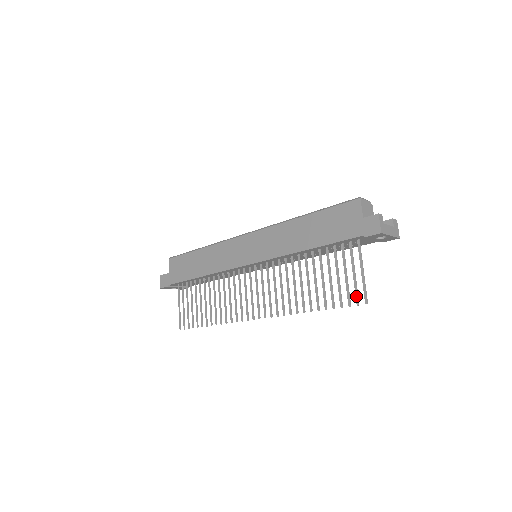
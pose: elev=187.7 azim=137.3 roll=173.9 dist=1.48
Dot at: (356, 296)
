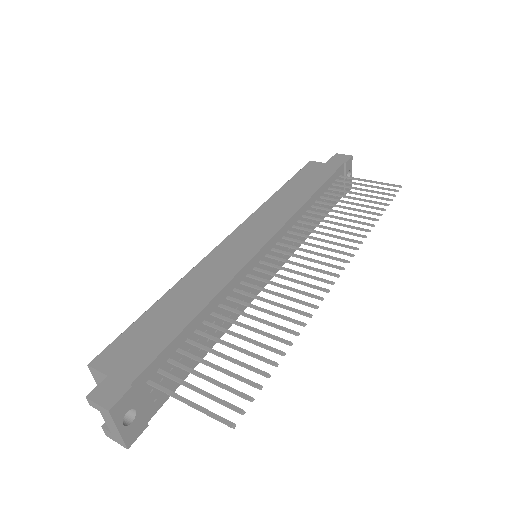
Dot at: (389, 189)
